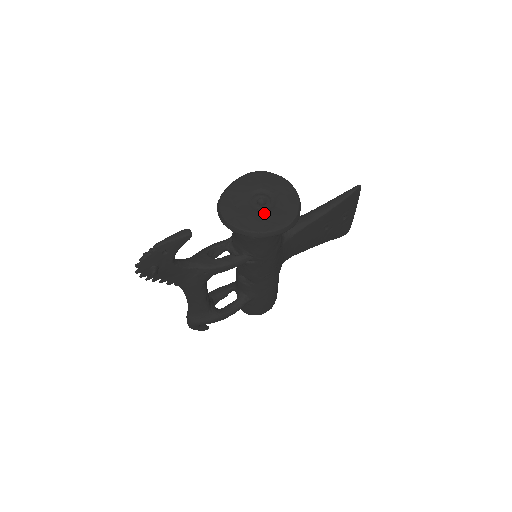
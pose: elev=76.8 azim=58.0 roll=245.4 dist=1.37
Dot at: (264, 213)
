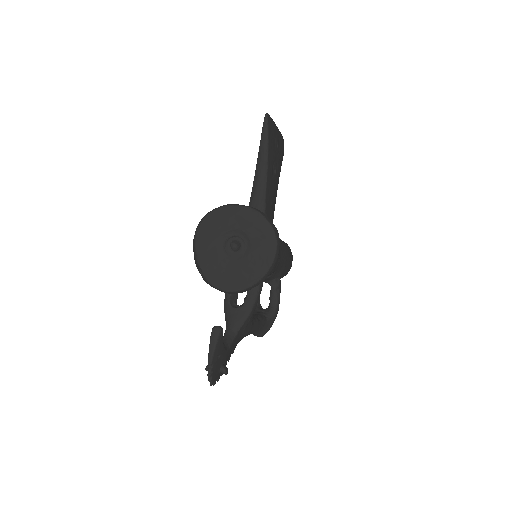
Dot at: (249, 255)
